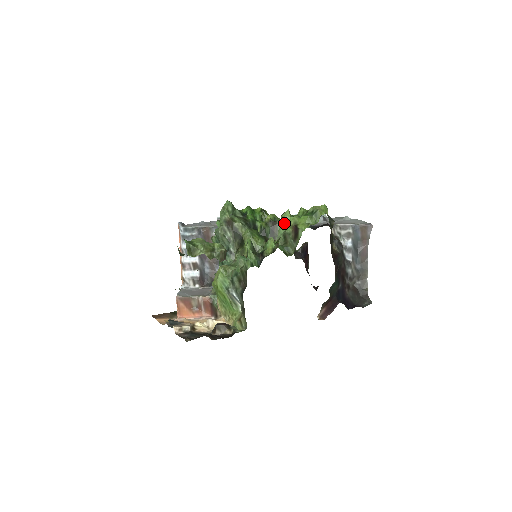
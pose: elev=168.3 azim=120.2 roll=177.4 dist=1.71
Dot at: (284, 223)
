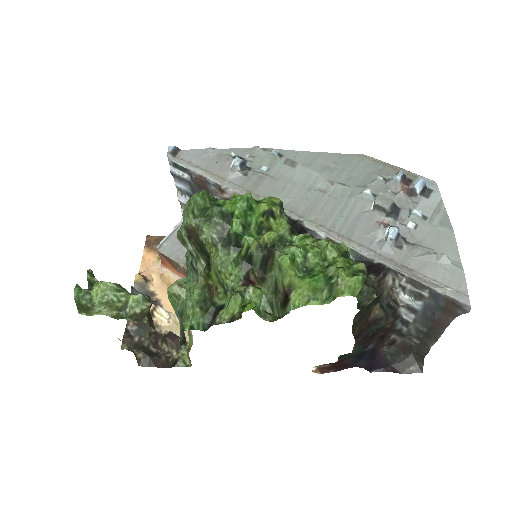
Dot at: (279, 268)
